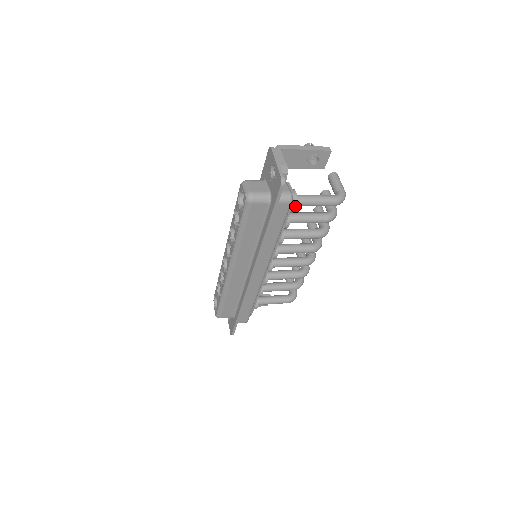
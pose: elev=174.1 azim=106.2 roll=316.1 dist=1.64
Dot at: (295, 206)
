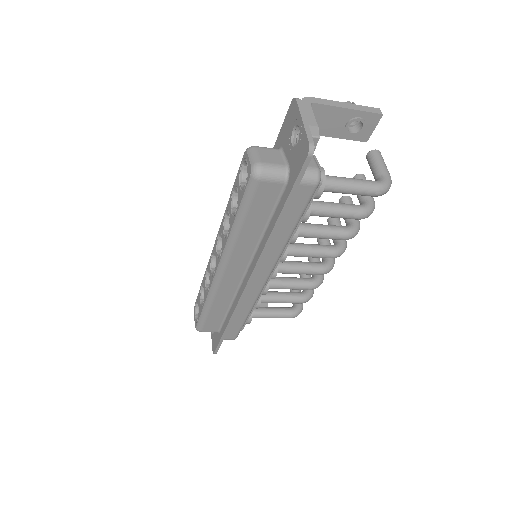
Dot at: (321, 191)
